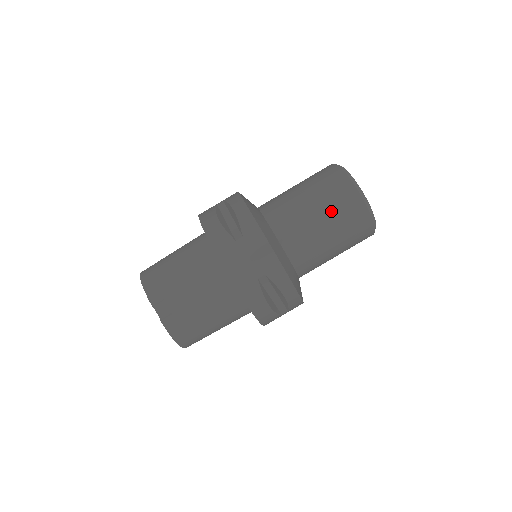
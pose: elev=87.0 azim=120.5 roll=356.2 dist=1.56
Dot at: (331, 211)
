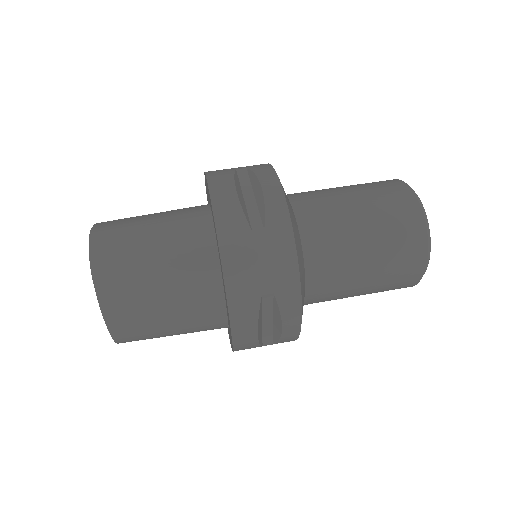
Dot at: occluded
